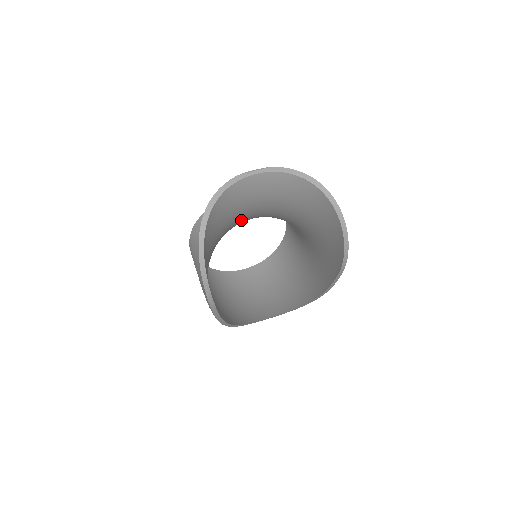
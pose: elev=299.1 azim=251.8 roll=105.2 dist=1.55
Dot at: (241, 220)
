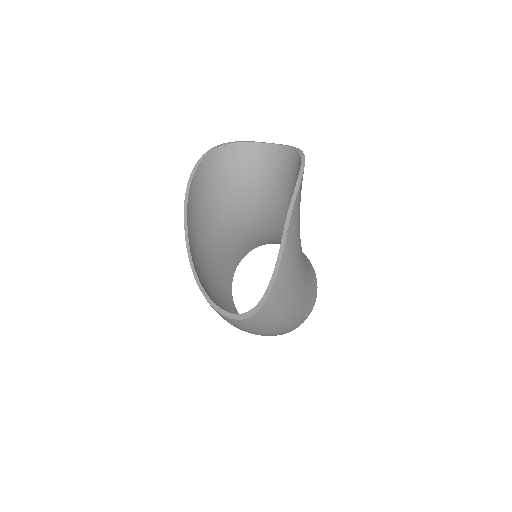
Dot at: (255, 197)
